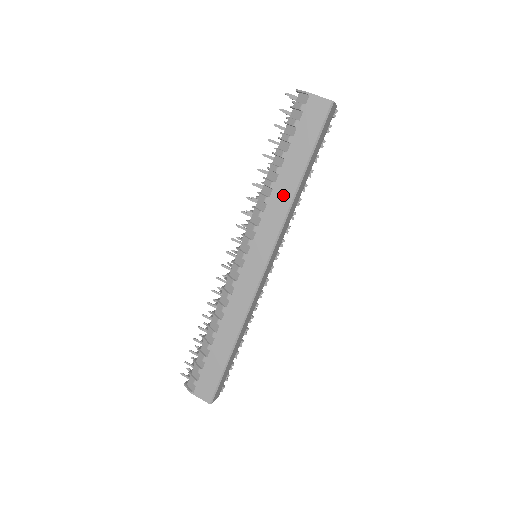
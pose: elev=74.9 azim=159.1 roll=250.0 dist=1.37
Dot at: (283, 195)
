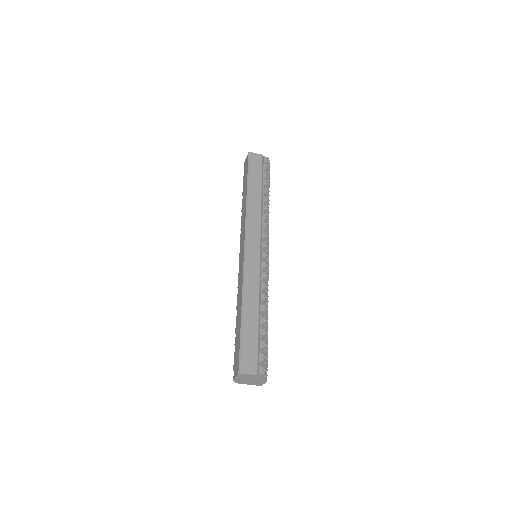
Dot at: (244, 207)
